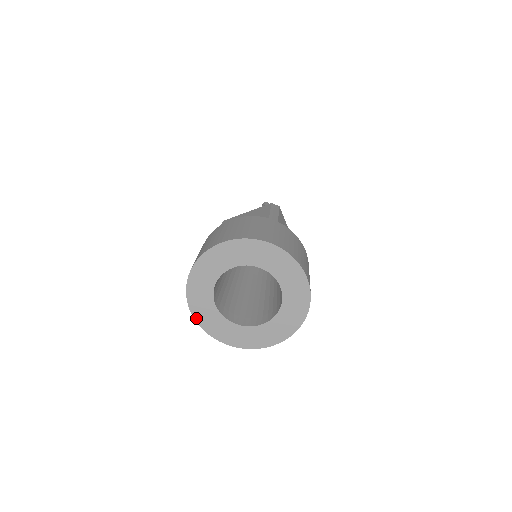
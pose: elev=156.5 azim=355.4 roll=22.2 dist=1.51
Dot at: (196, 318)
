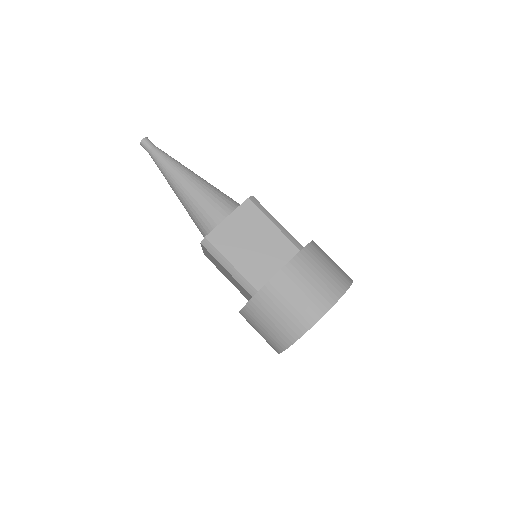
Dot at: occluded
